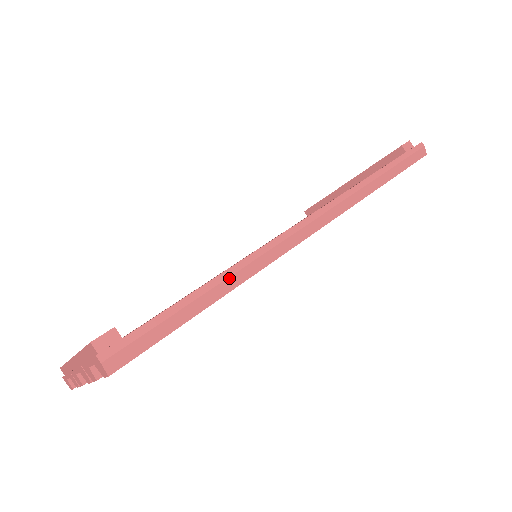
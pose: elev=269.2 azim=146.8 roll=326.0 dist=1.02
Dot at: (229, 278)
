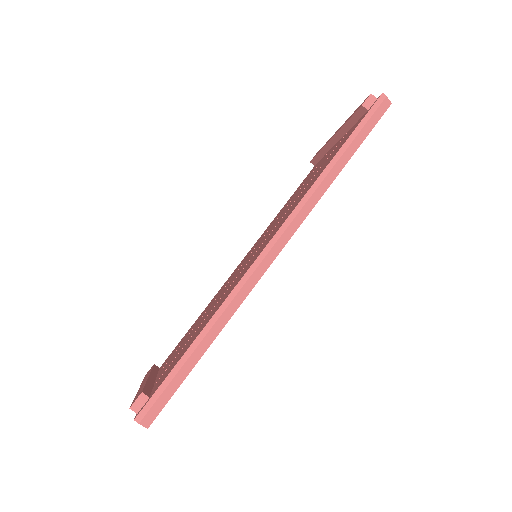
Dot at: (213, 326)
